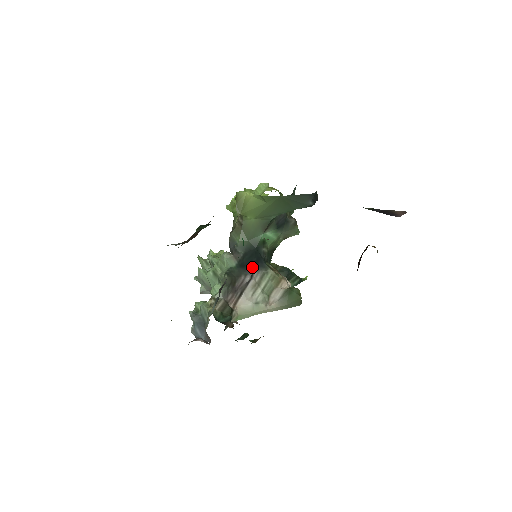
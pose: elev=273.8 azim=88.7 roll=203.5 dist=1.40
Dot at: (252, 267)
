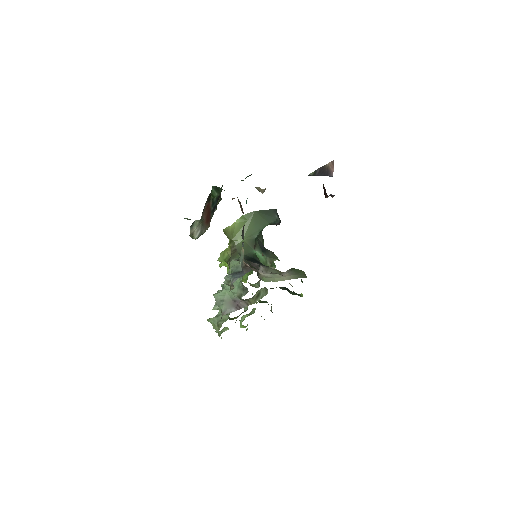
Dot at: (257, 263)
